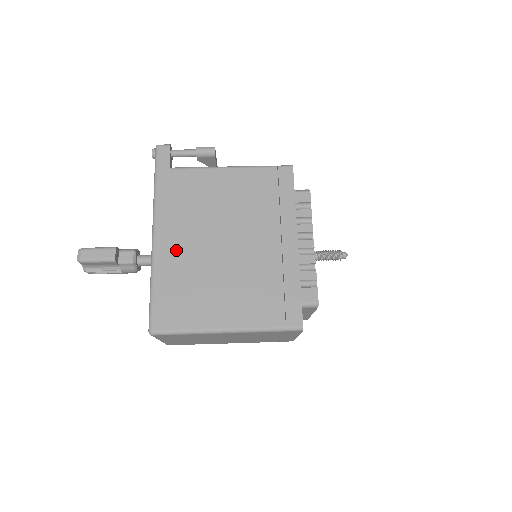
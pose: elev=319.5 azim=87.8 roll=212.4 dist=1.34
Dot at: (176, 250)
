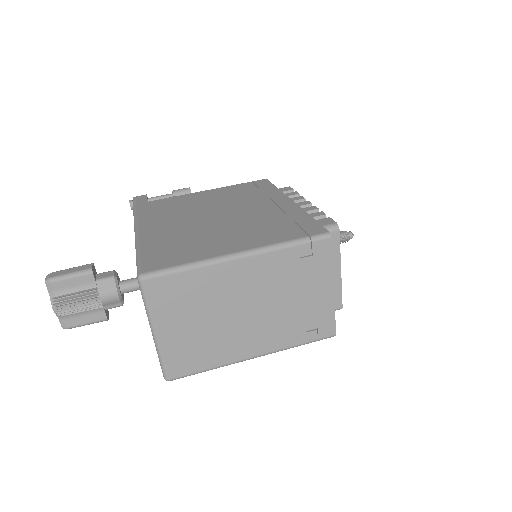
Dot at: (163, 229)
